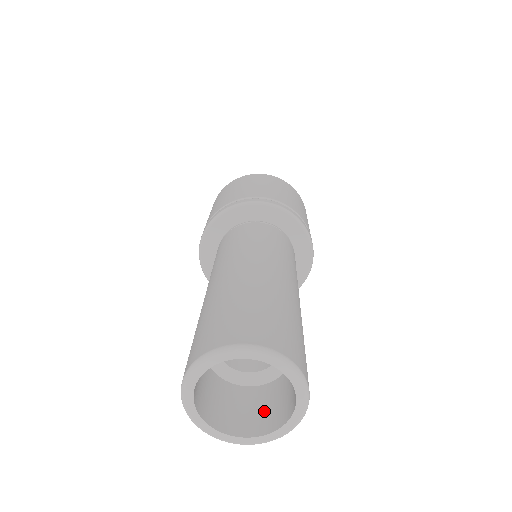
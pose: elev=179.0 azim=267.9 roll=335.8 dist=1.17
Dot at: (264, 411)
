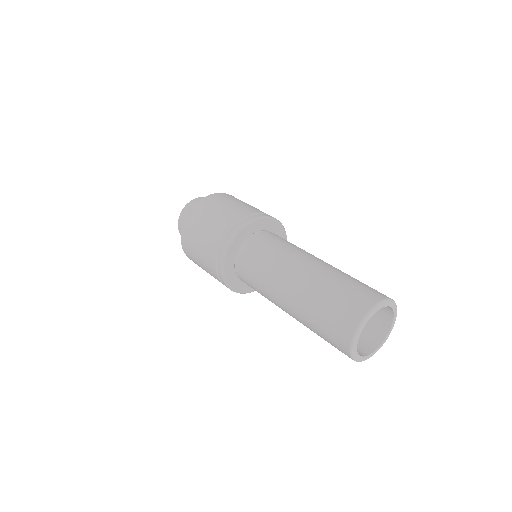
Dot at: (367, 334)
